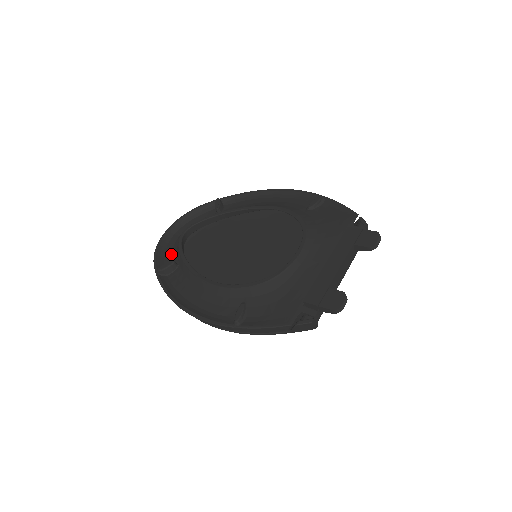
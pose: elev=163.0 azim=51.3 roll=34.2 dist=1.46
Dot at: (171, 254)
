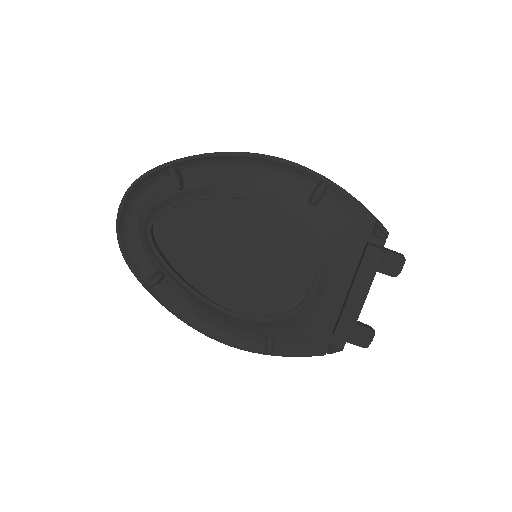
Dot at: (143, 250)
